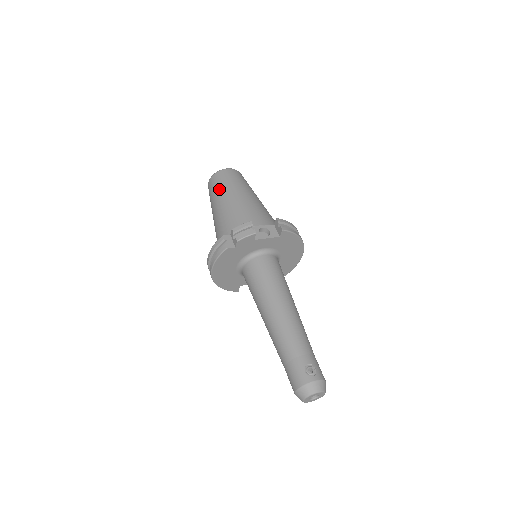
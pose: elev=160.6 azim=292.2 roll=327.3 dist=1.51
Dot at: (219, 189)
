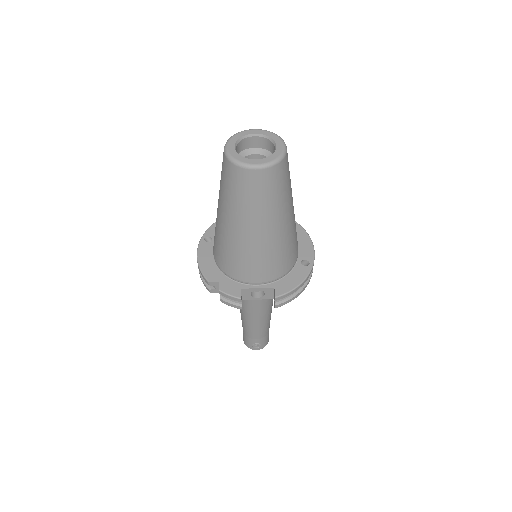
Dot at: (230, 200)
